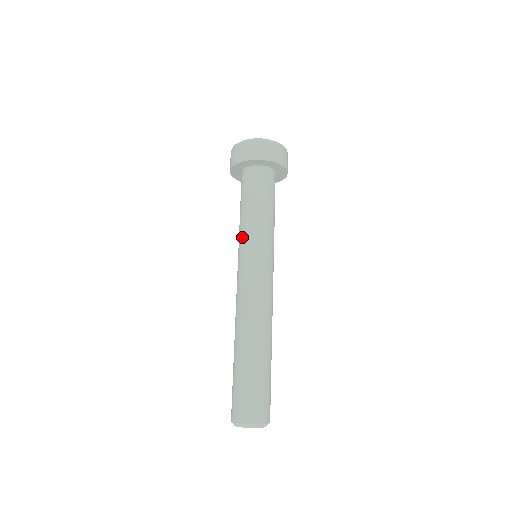
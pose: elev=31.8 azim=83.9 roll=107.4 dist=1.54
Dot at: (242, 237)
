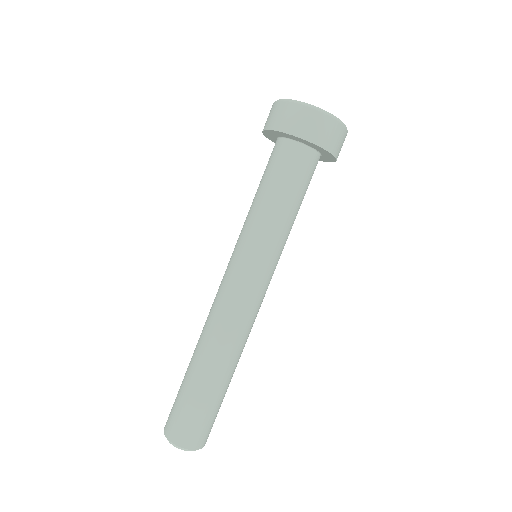
Dot at: (247, 231)
